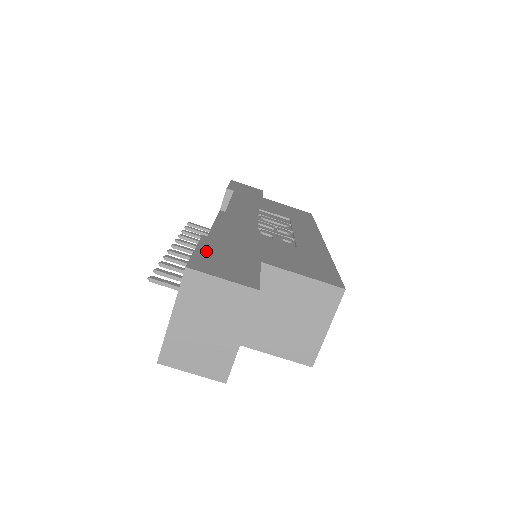
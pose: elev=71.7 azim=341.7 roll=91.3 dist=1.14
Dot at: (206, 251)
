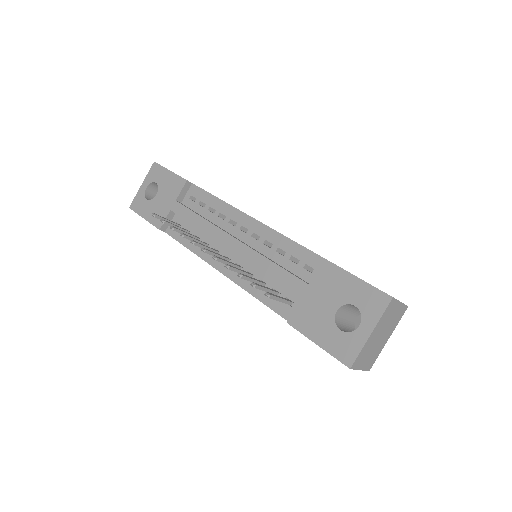
Dot at: occluded
